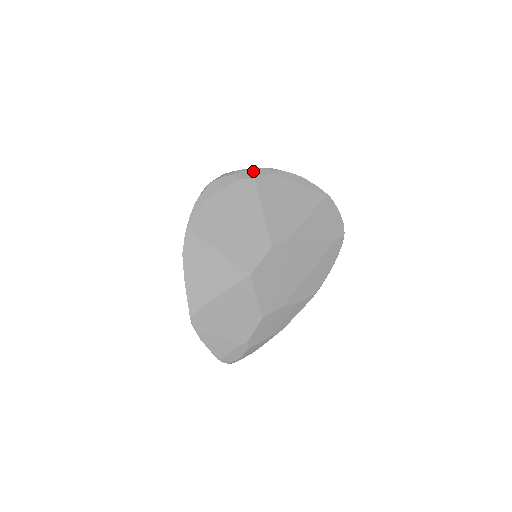
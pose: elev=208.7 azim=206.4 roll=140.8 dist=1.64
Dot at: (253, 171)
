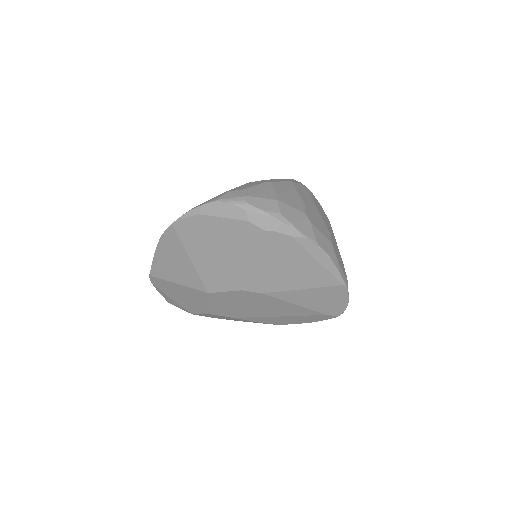
Dot at: (271, 221)
